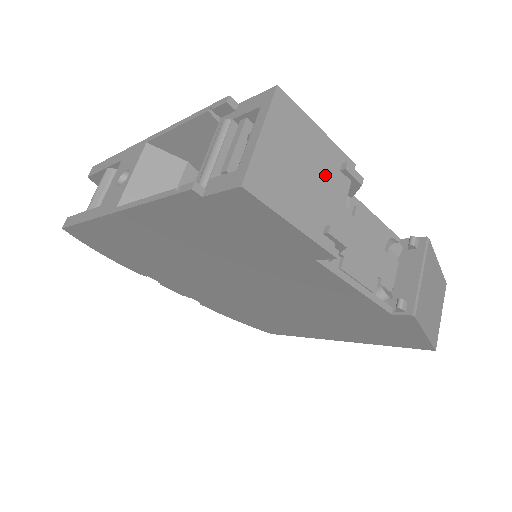
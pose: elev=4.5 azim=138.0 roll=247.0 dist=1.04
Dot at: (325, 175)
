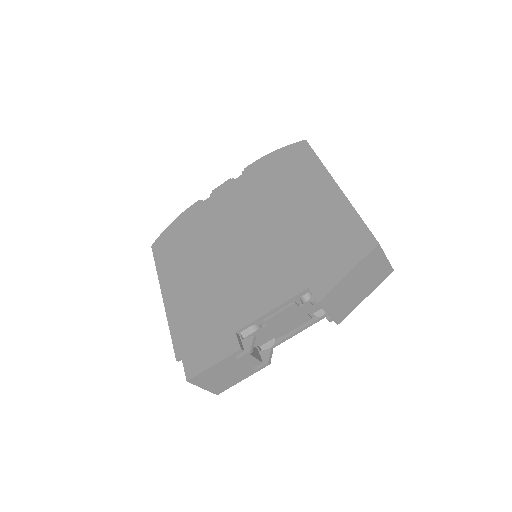
Dot at: (235, 365)
